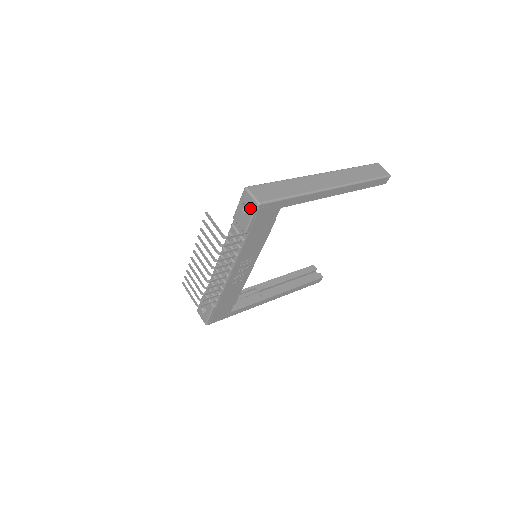
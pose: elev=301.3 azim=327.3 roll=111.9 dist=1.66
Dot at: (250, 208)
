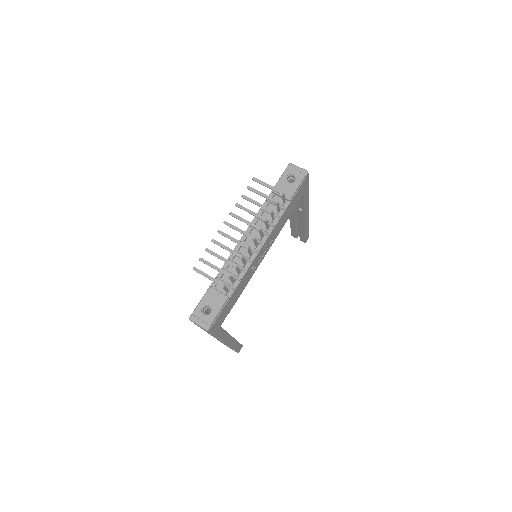
Dot at: (298, 176)
